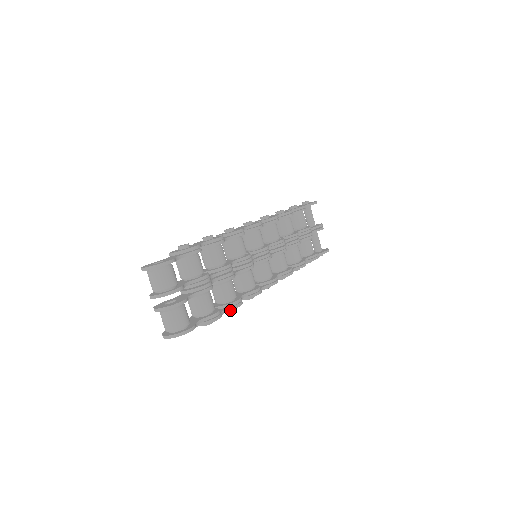
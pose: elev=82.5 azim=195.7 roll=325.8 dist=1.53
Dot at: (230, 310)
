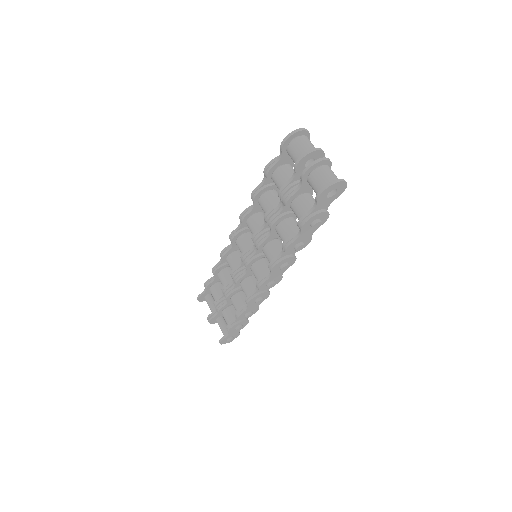
Dot at: (304, 244)
